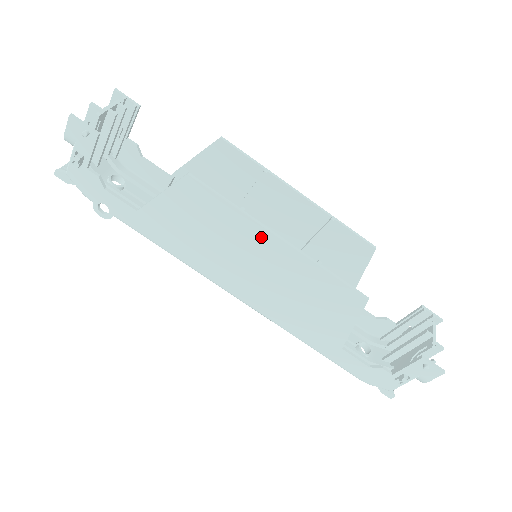
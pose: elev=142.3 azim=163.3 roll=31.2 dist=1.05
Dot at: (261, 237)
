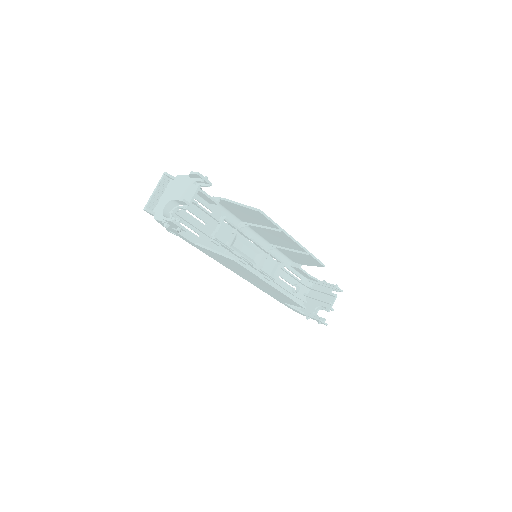
Dot at: (263, 282)
